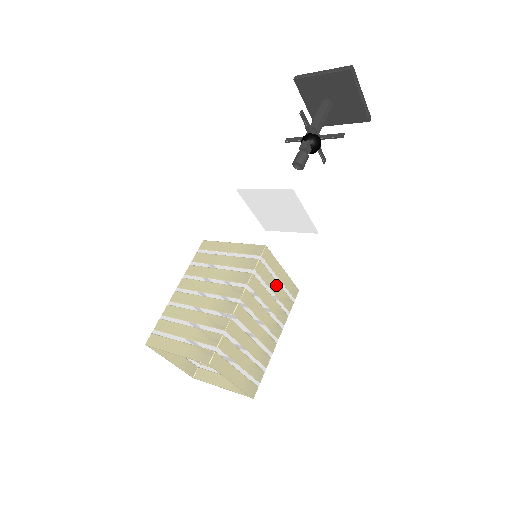
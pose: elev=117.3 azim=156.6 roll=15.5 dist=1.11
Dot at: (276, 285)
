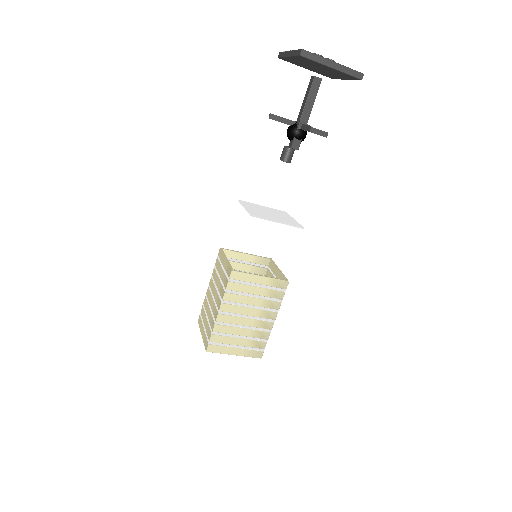
Dot at: occluded
